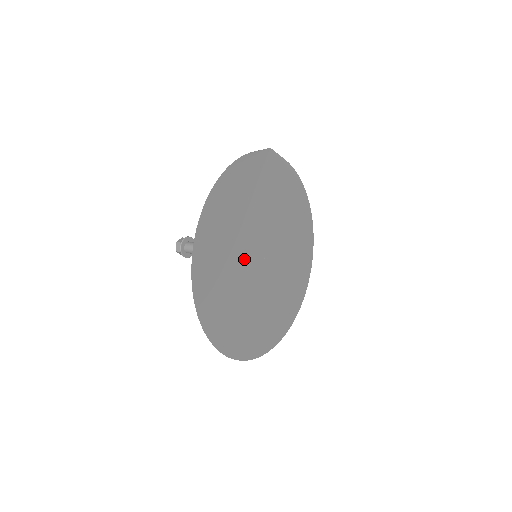
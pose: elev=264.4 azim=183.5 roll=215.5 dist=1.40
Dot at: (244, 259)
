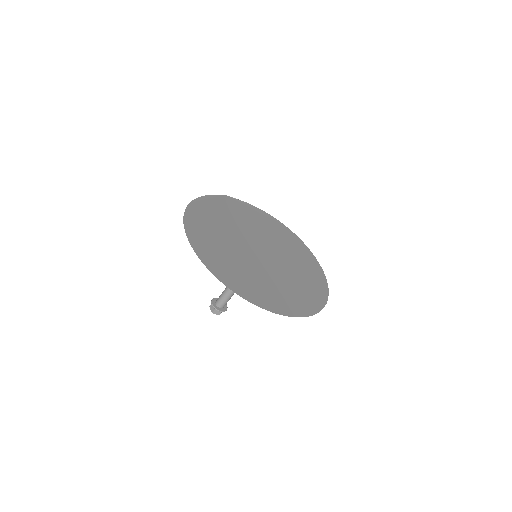
Dot at: (240, 250)
